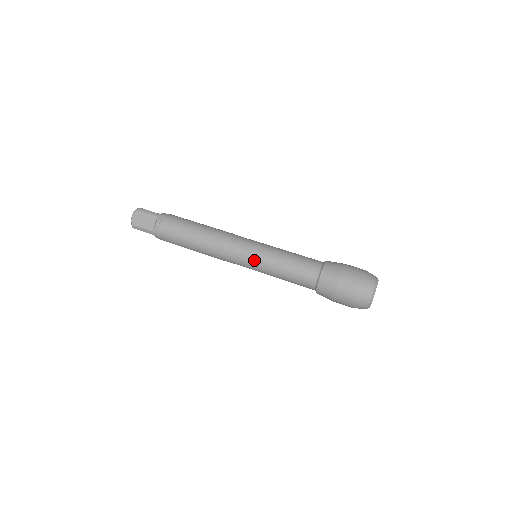
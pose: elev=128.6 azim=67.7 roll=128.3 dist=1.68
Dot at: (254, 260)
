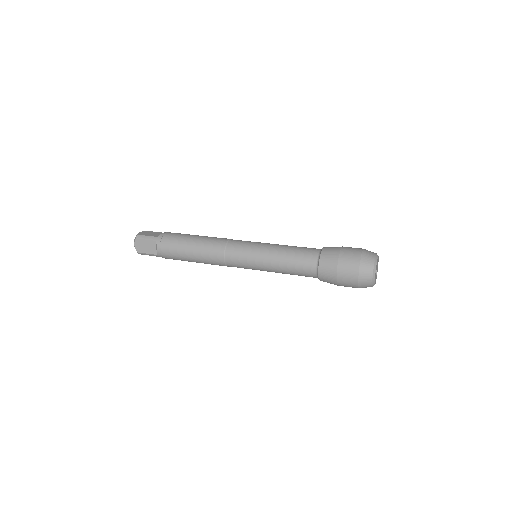
Dot at: (254, 264)
